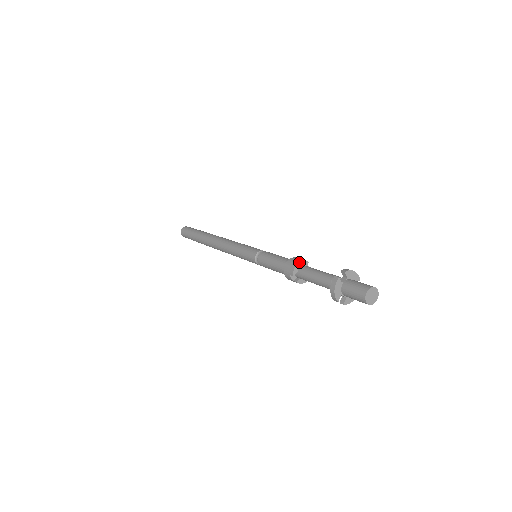
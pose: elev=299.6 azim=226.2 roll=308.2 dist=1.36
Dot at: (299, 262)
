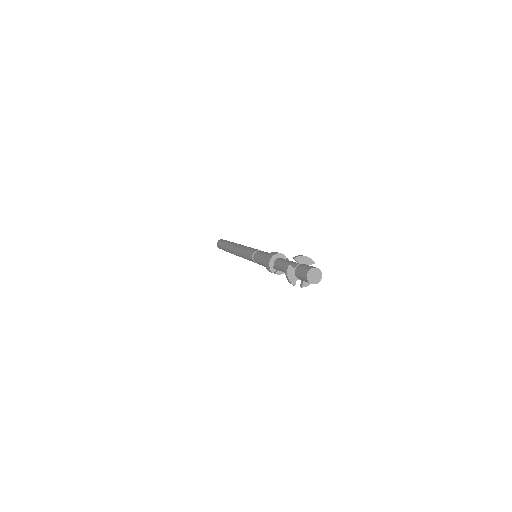
Dot at: (273, 256)
